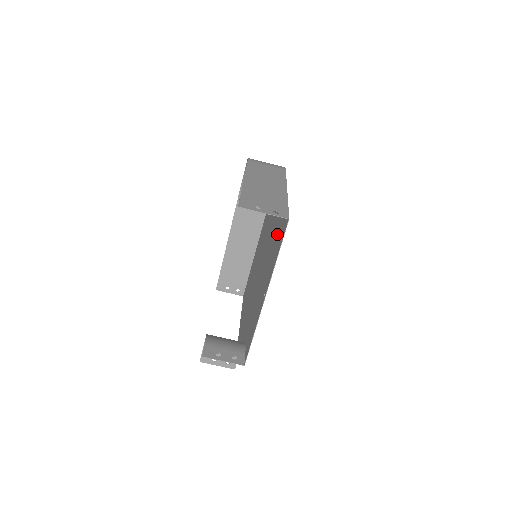
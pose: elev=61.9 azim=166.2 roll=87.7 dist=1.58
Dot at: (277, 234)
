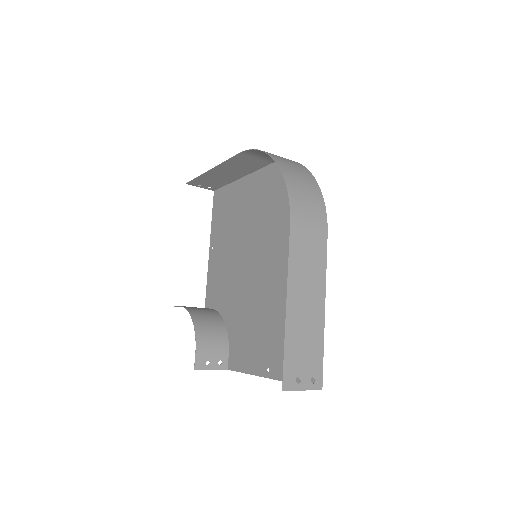
Dot at: occluded
